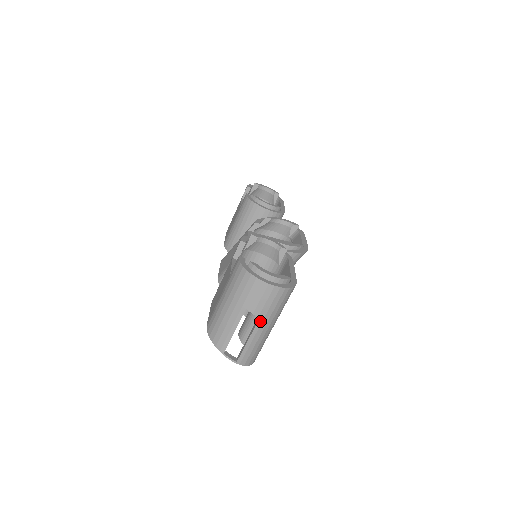
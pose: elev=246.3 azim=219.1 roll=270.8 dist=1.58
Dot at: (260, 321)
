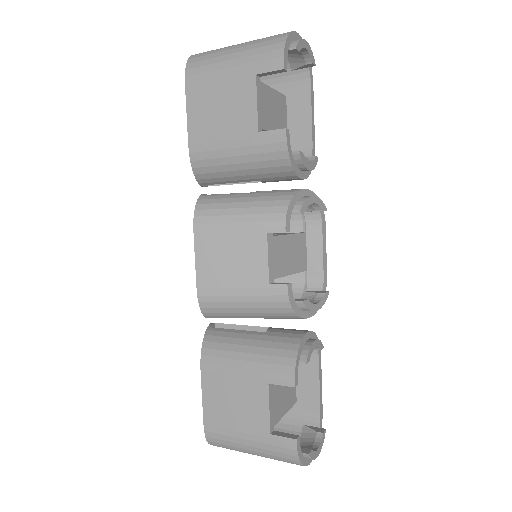
Dot at: occluded
